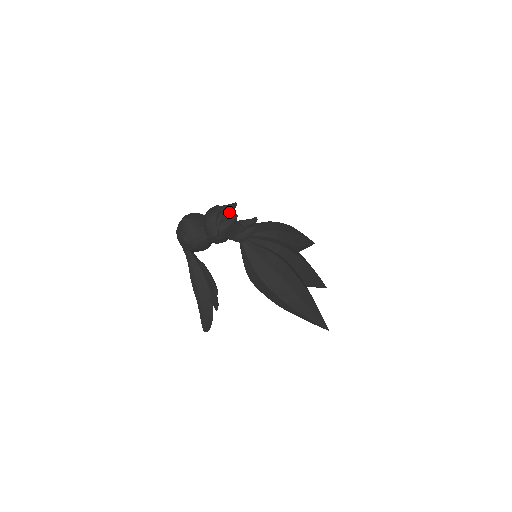
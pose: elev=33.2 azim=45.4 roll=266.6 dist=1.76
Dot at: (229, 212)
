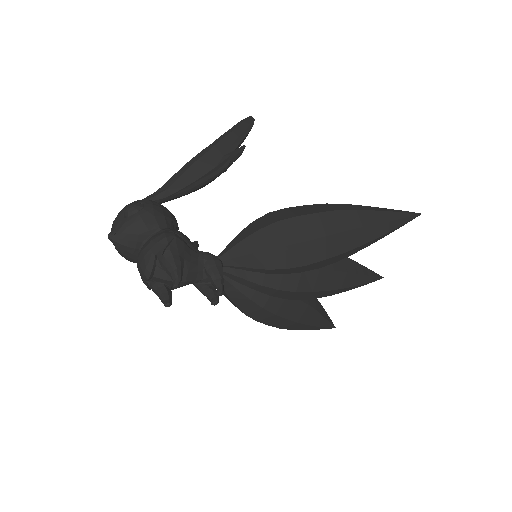
Dot at: occluded
